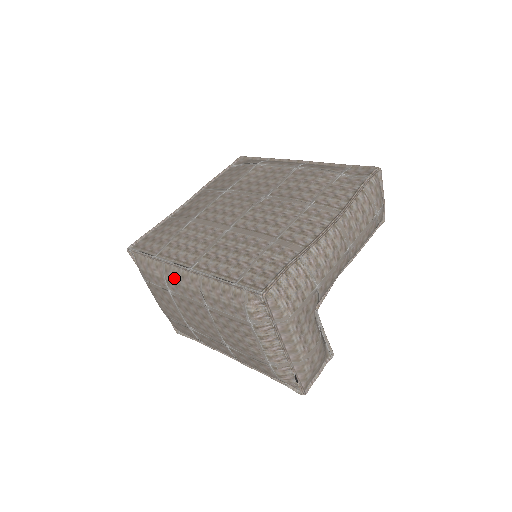
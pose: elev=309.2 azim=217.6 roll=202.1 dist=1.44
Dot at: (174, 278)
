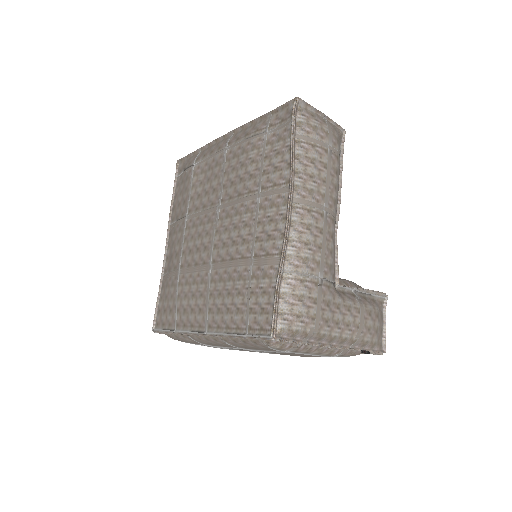
Dot at: (202, 341)
